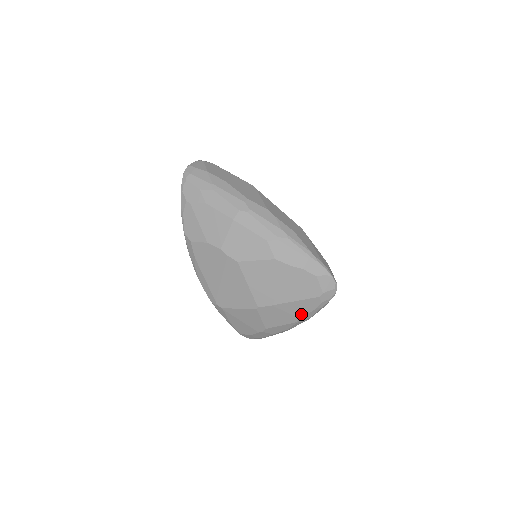
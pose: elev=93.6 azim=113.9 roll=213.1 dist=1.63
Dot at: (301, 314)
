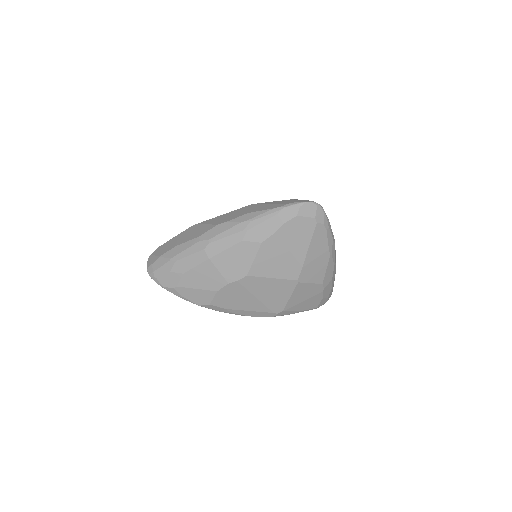
Dot at: (325, 247)
